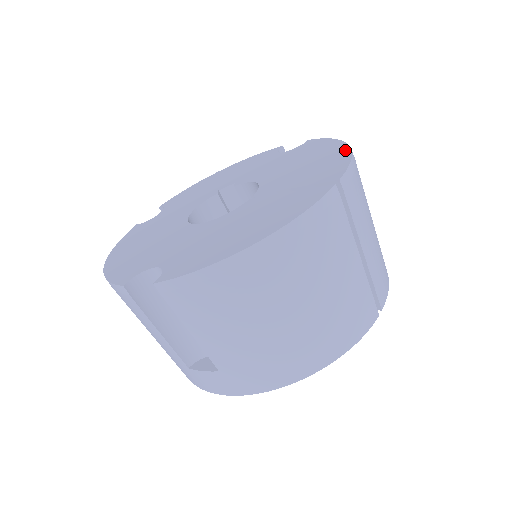
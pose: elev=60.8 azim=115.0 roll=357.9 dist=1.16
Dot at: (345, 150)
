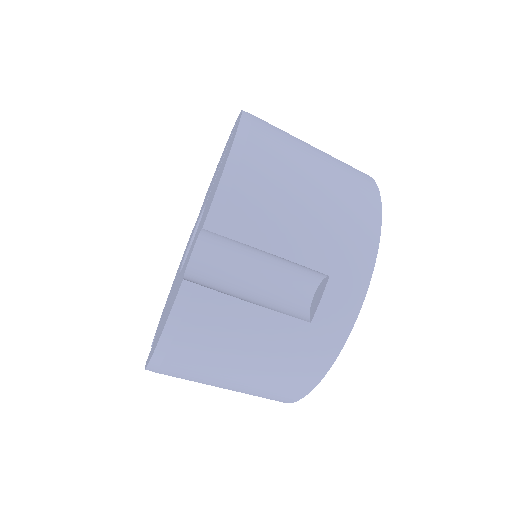
Dot at: (228, 139)
